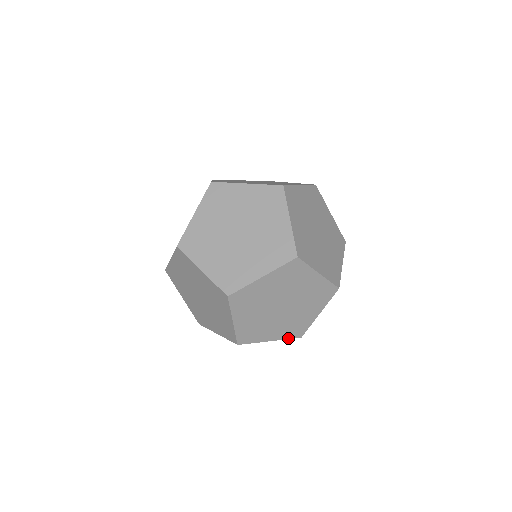
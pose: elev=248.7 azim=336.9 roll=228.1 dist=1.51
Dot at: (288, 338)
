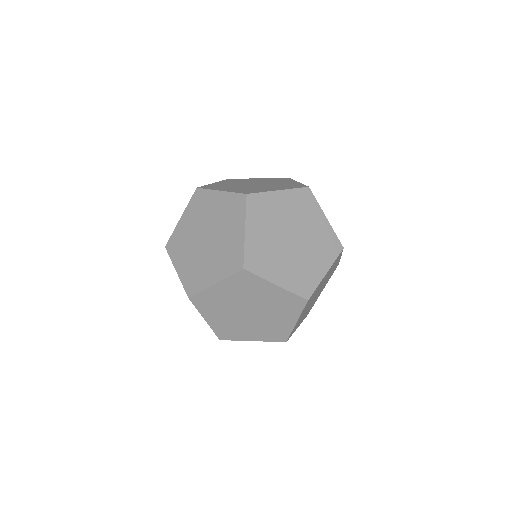
Dot at: (215, 331)
